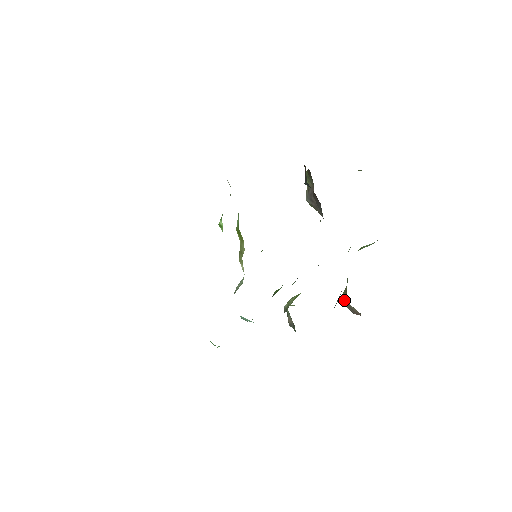
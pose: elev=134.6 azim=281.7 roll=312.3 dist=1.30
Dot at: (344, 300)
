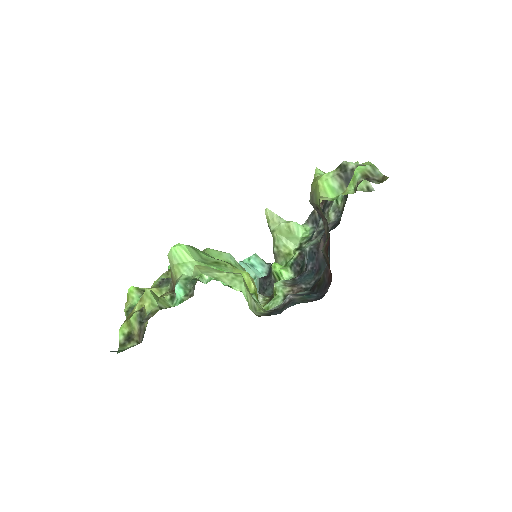
Dot at: occluded
